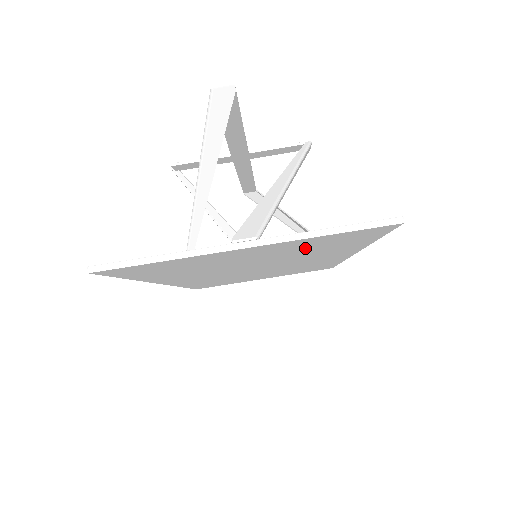
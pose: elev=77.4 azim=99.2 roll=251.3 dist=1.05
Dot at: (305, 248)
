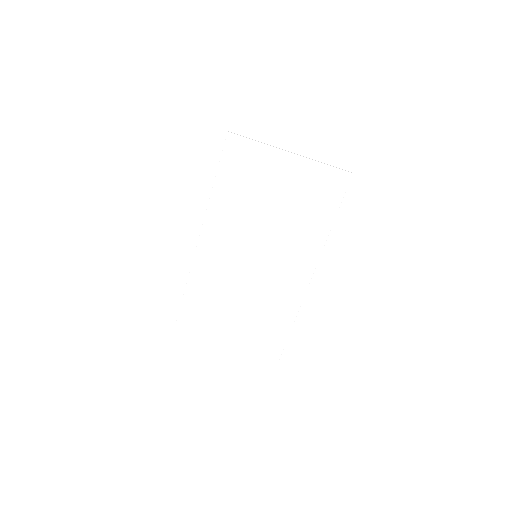
Dot at: (304, 195)
